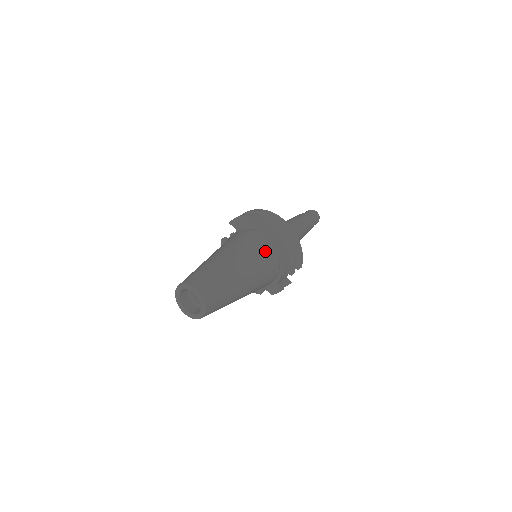
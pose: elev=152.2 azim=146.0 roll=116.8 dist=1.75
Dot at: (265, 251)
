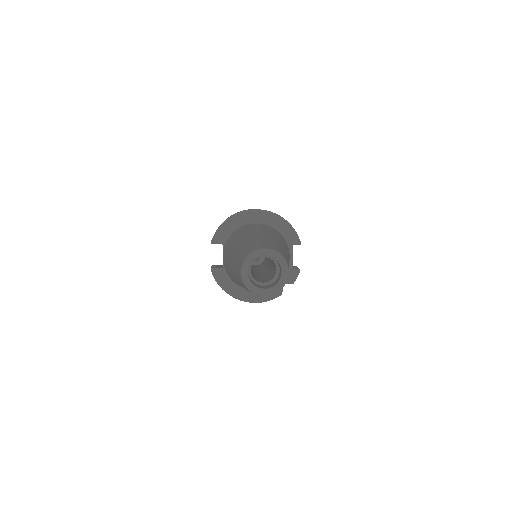
Dot at: (270, 229)
